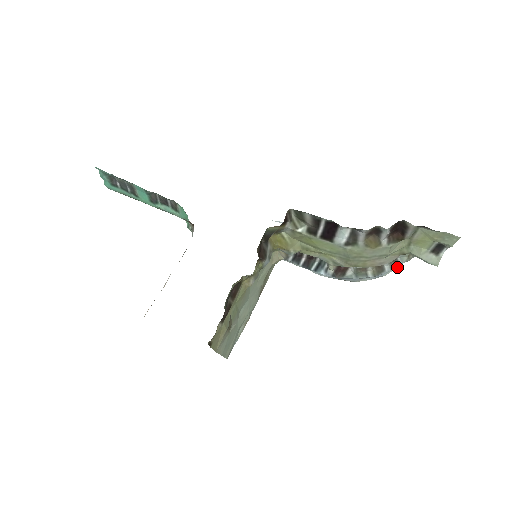
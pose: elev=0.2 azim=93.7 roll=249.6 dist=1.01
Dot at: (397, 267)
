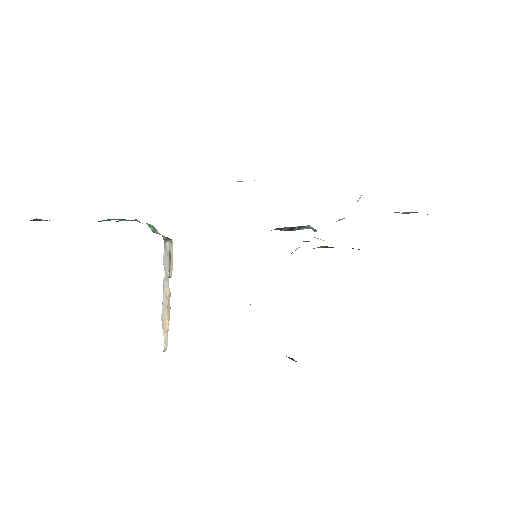
Dot at: occluded
